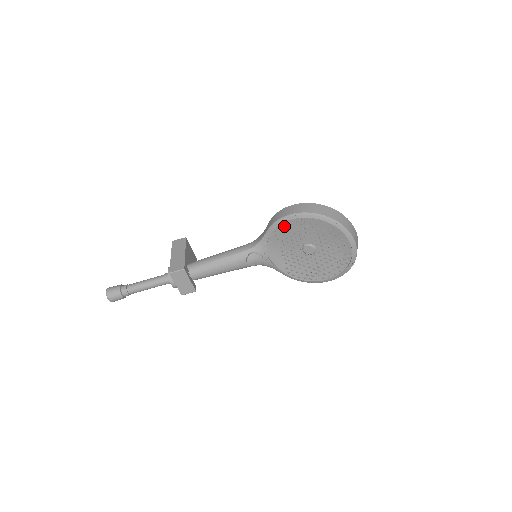
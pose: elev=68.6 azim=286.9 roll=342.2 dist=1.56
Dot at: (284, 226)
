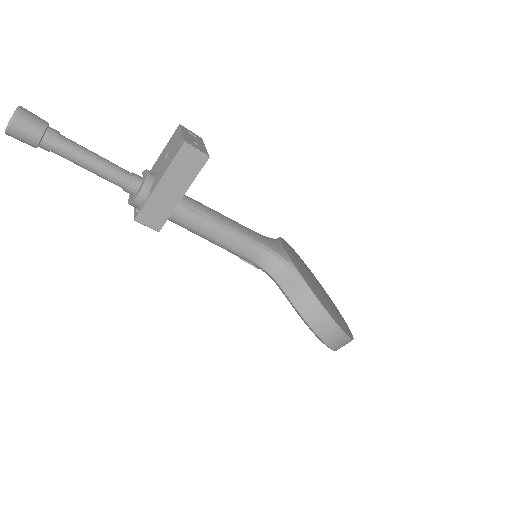
Dot at: occluded
